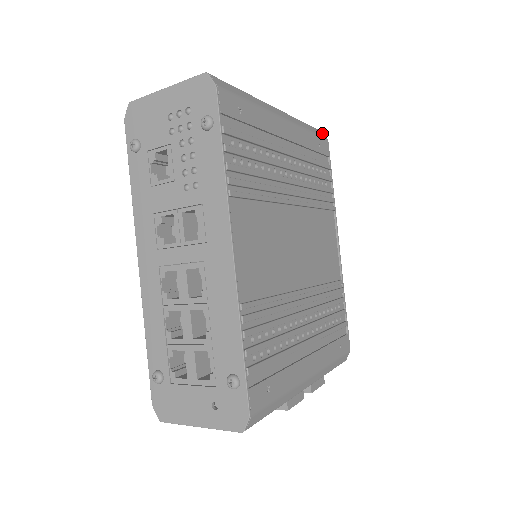
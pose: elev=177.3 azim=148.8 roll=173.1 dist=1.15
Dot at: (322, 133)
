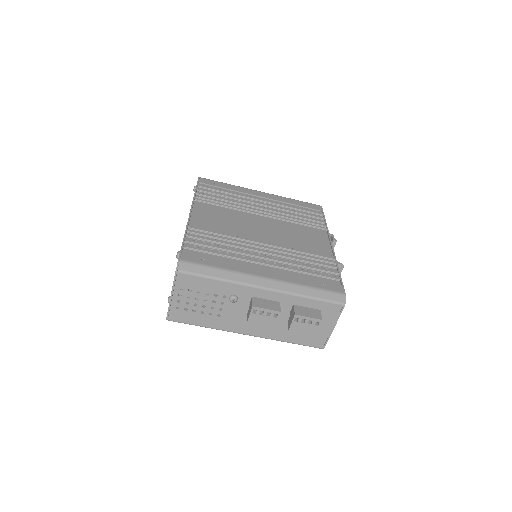
Dot at: occluded
